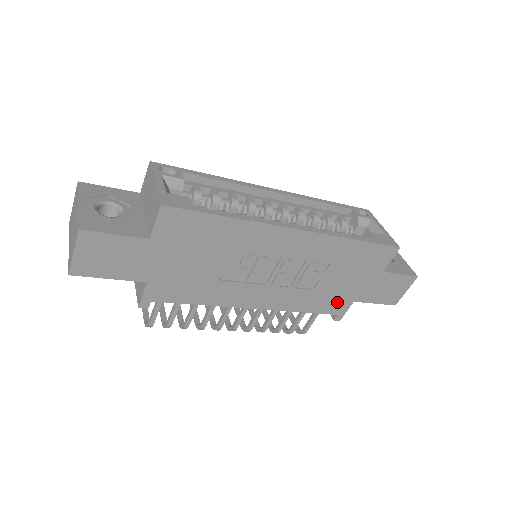
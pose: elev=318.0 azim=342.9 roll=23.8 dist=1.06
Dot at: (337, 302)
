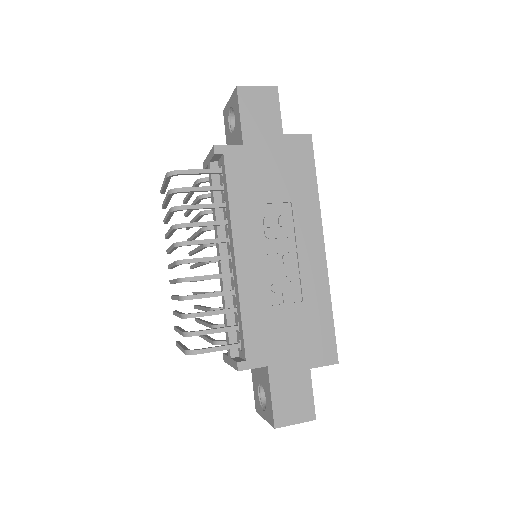
Dot at: (262, 346)
